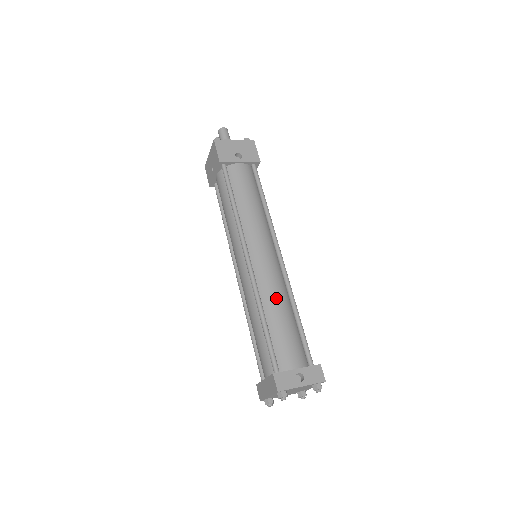
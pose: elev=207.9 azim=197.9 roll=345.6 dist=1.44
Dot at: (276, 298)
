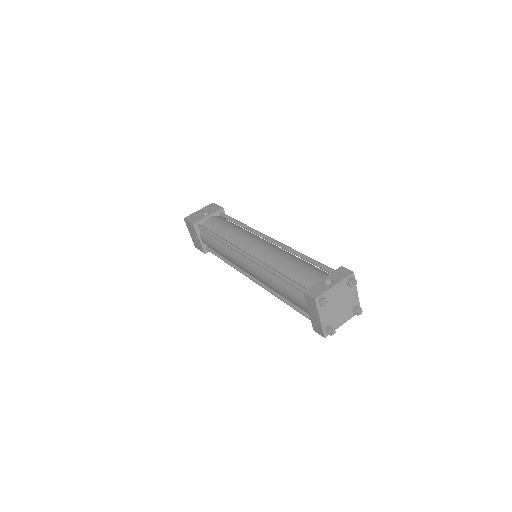
Dot at: (279, 257)
